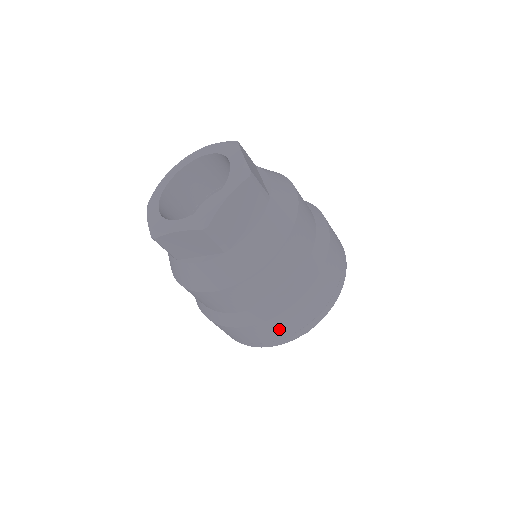
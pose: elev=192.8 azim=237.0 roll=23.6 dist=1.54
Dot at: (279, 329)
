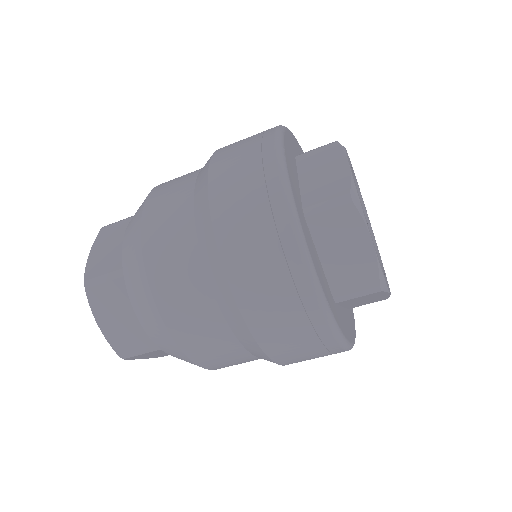
Dot at: occluded
